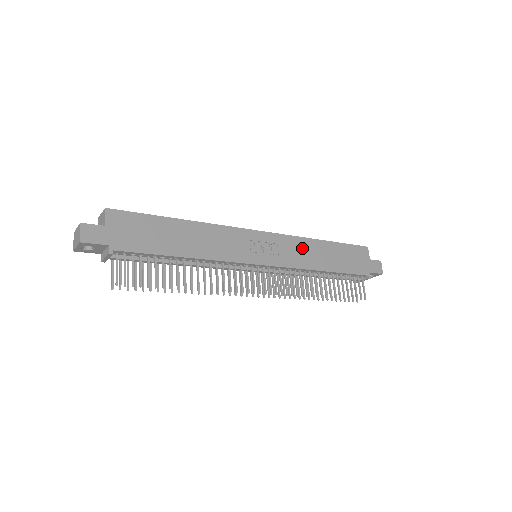
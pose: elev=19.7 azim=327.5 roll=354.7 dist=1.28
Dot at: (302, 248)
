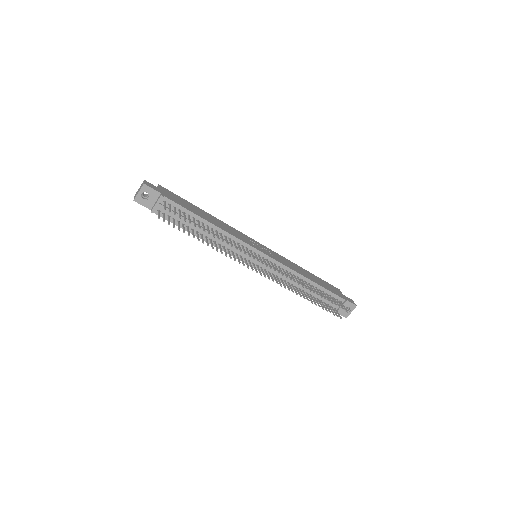
Dot at: (289, 263)
